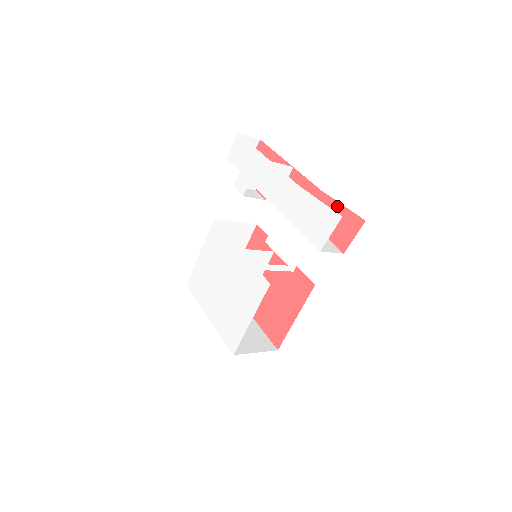
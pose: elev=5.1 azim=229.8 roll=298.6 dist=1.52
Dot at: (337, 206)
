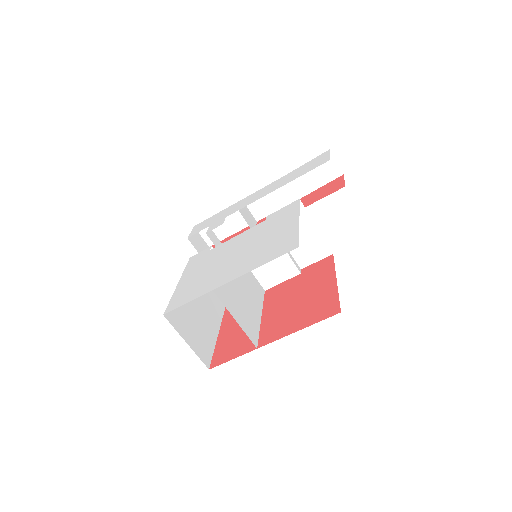
Dot at: (315, 191)
